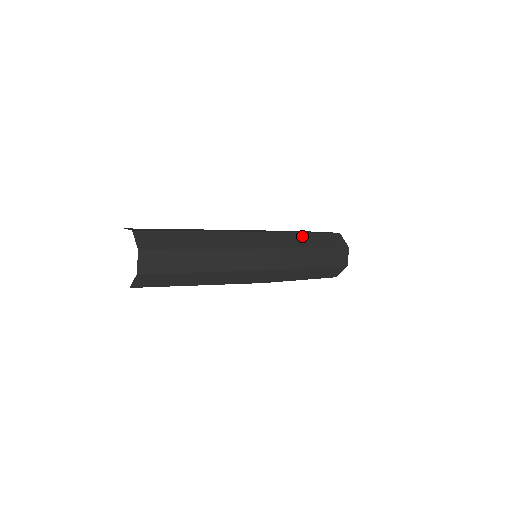
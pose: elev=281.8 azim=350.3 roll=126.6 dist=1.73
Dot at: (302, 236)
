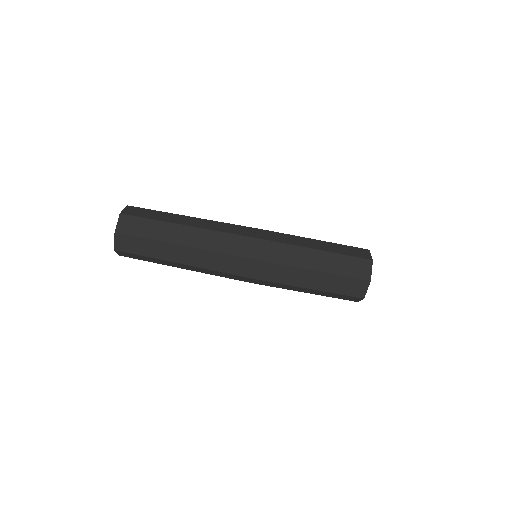
Dot at: (309, 240)
